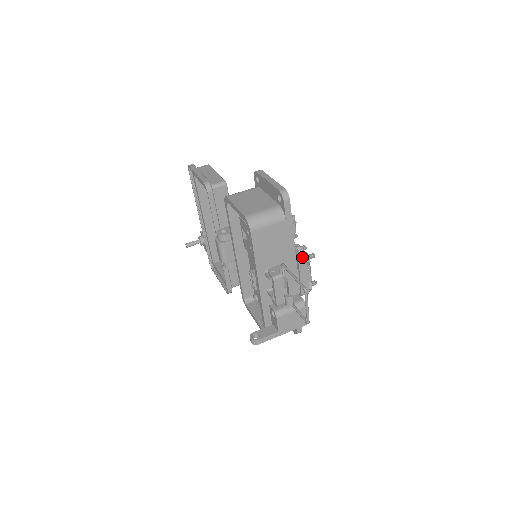
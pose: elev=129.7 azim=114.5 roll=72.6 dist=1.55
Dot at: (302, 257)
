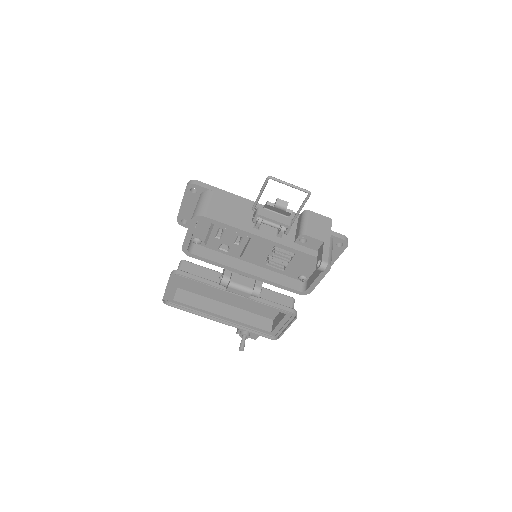
Dot at: occluded
